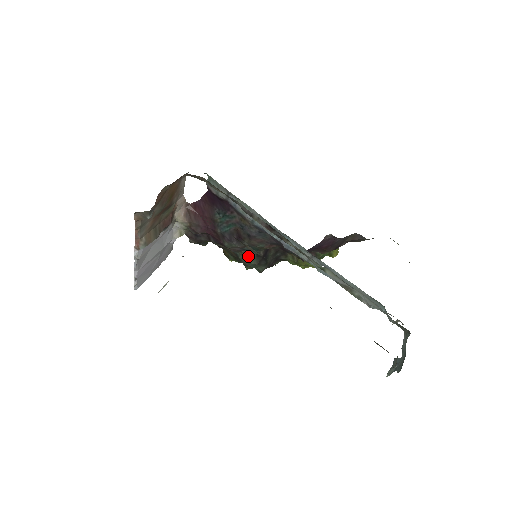
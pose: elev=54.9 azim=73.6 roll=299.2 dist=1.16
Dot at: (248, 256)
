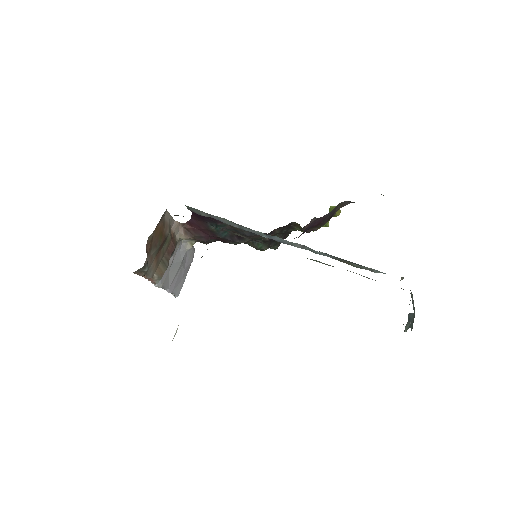
Dot at: (256, 245)
